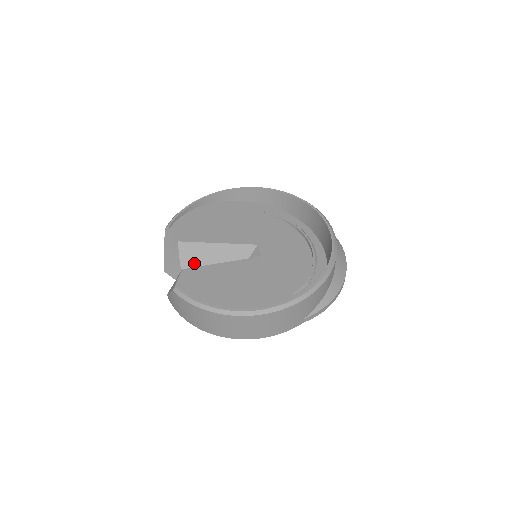
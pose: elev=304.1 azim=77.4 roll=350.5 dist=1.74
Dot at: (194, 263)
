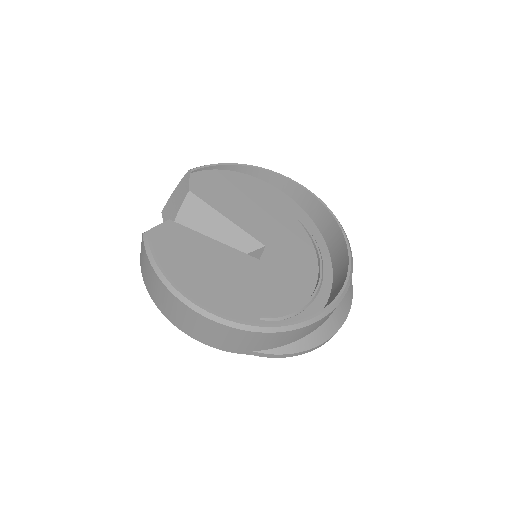
Dot at: (191, 222)
